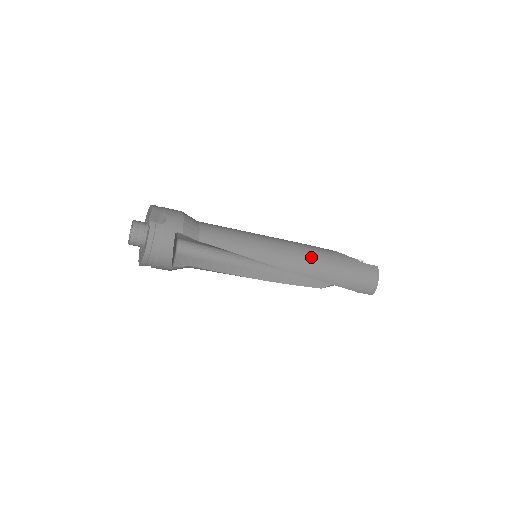
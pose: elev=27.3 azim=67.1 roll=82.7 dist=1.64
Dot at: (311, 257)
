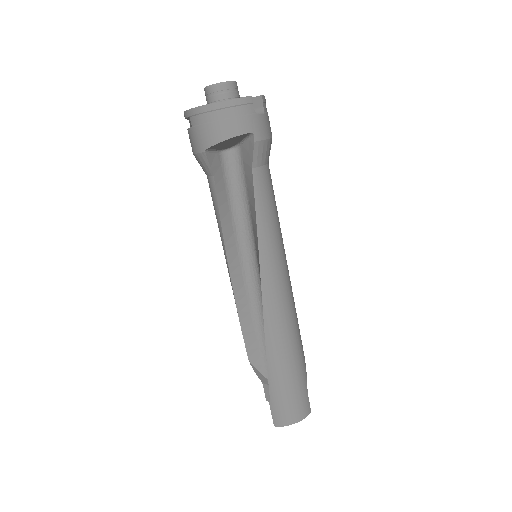
Dot at: (289, 322)
